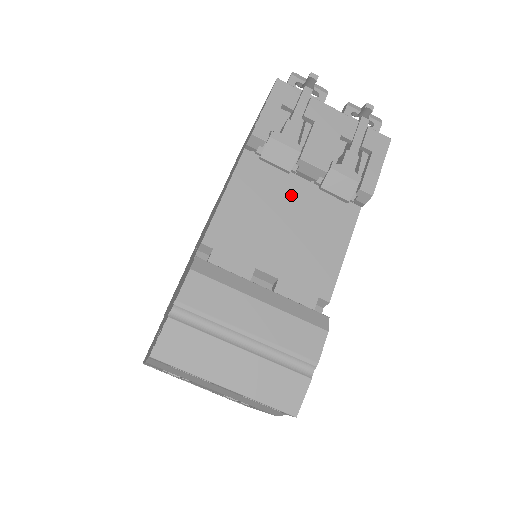
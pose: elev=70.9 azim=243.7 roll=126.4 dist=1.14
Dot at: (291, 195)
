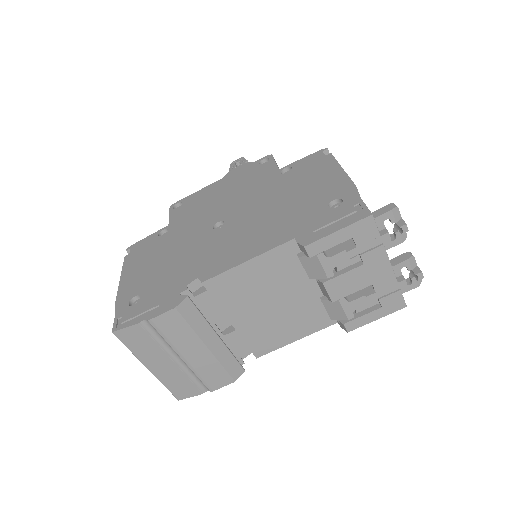
Dot at: (297, 288)
